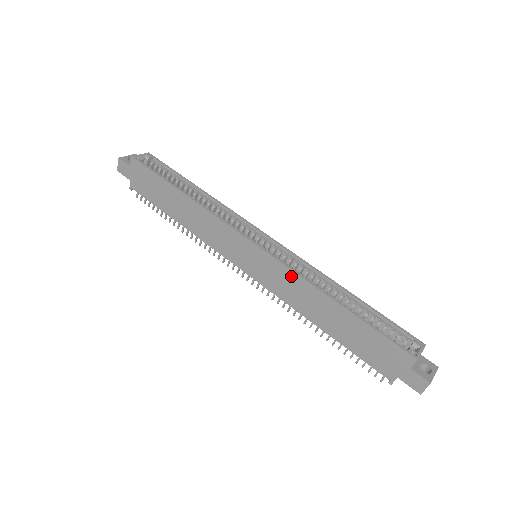
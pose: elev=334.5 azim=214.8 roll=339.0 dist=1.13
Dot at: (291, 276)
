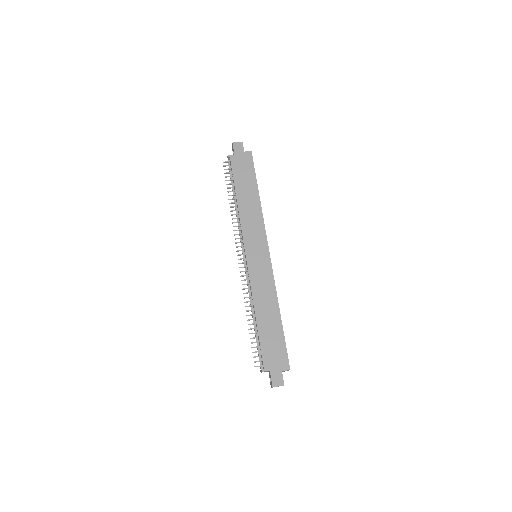
Dot at: (271, 281)
